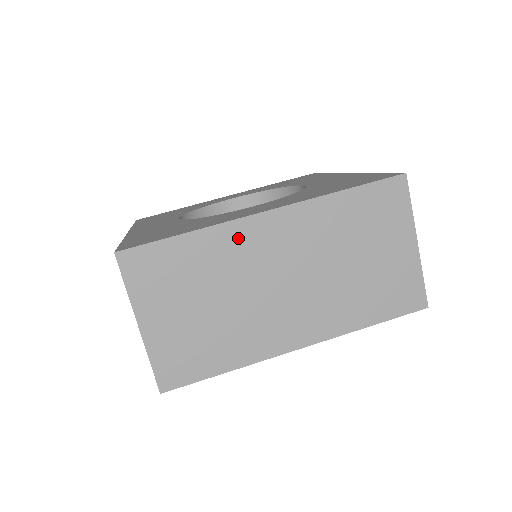
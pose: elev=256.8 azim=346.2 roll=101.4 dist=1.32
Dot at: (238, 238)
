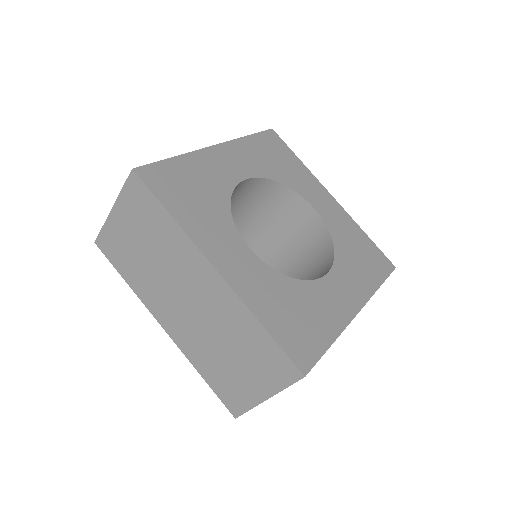
Dot at: (189, 255)
